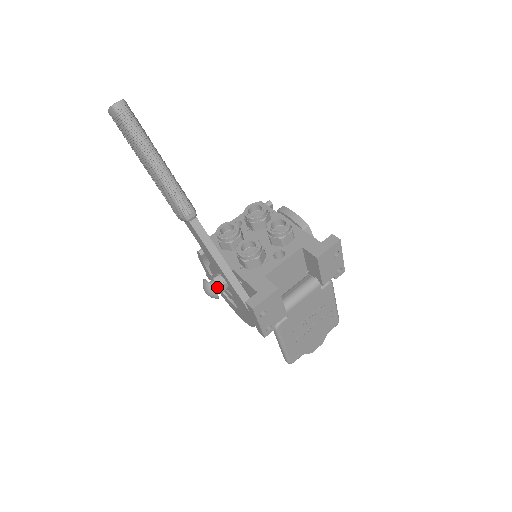
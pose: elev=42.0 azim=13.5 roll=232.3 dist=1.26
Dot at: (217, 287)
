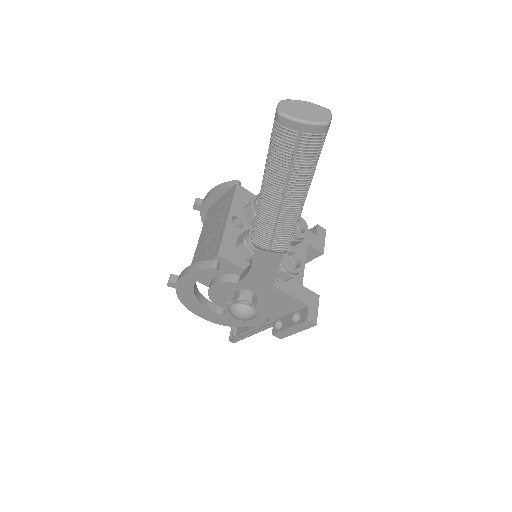
Dot at: occluded
